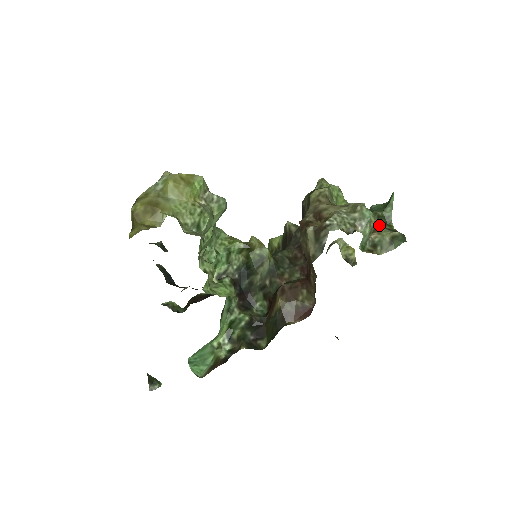
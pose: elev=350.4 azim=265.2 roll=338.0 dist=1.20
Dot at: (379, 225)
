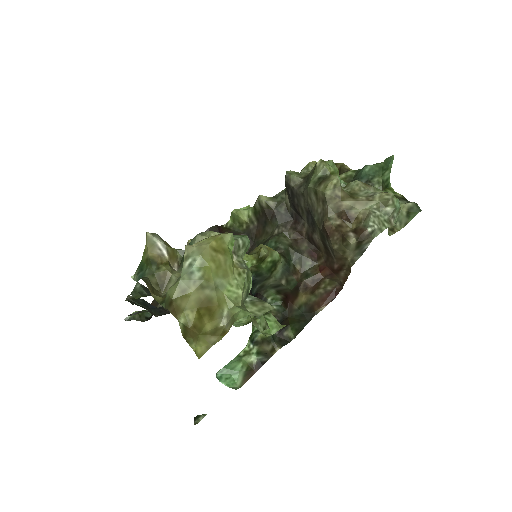
Dot at: occluded
